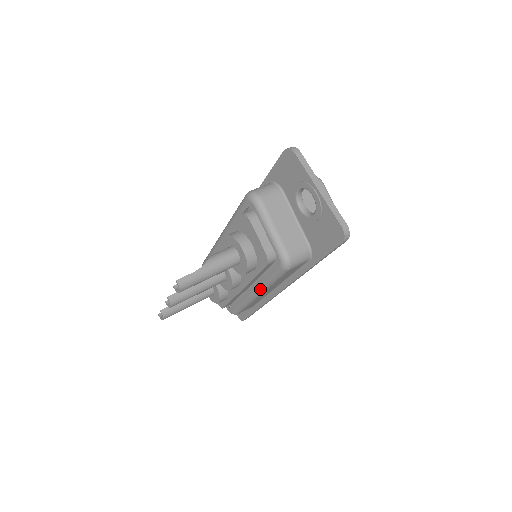
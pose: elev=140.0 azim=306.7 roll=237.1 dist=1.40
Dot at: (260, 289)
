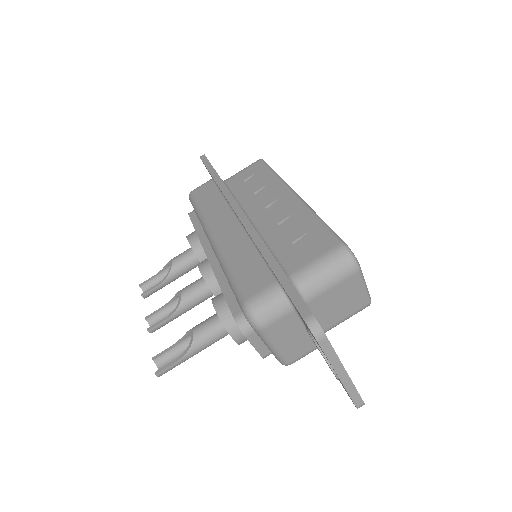
Dot at: occluded
